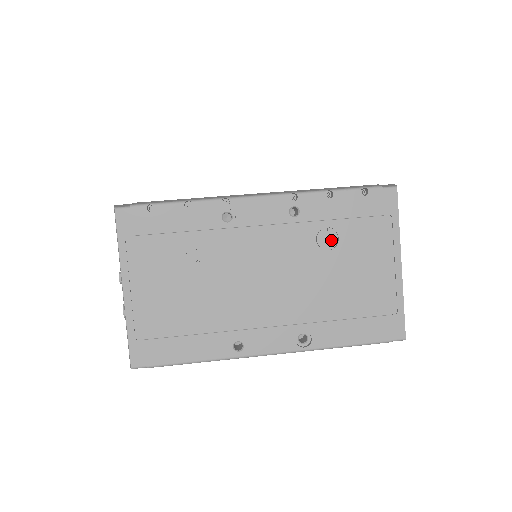
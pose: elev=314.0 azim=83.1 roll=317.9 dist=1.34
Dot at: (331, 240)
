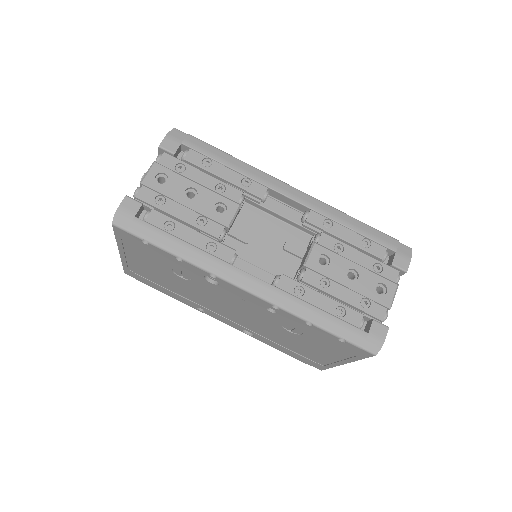
Dot at: (295, 331)
